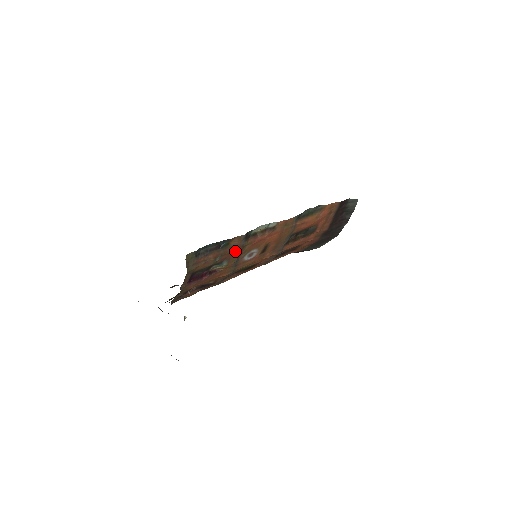
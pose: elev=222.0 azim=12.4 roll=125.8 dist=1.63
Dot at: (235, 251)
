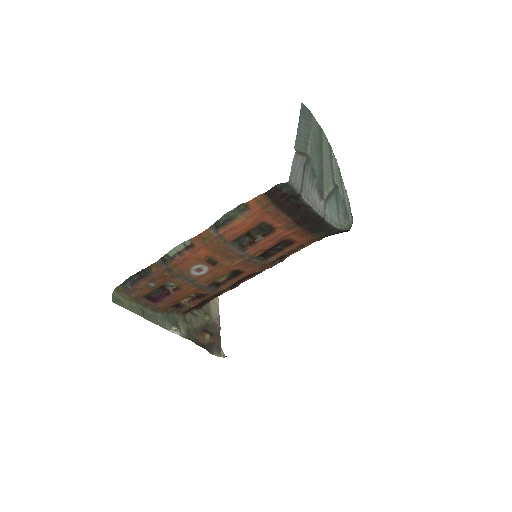
Dot at: (164, 275)
